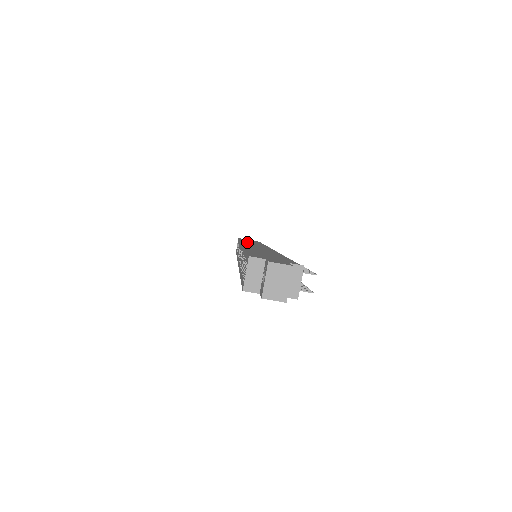
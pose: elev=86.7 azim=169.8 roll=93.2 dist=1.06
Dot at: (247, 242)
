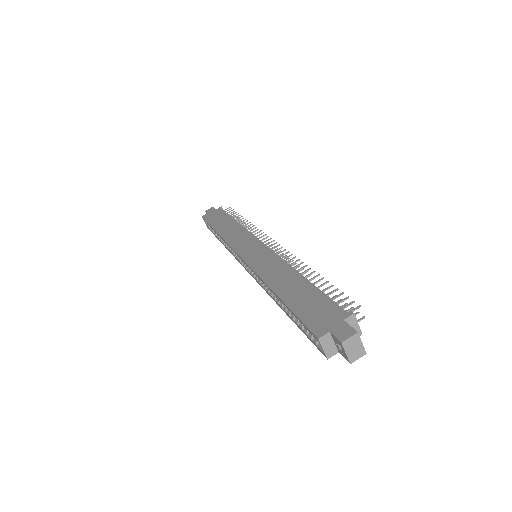
Dot at: (231, 238)
